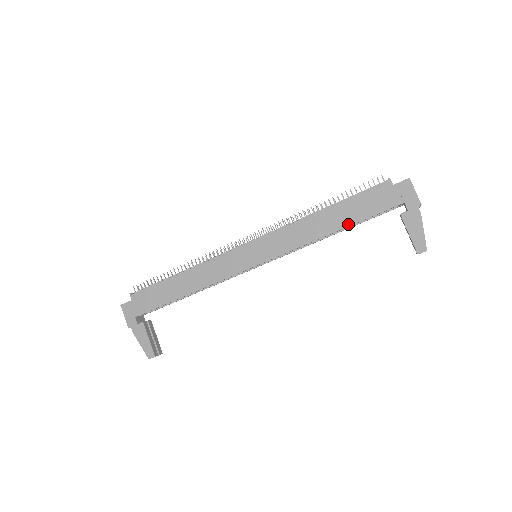
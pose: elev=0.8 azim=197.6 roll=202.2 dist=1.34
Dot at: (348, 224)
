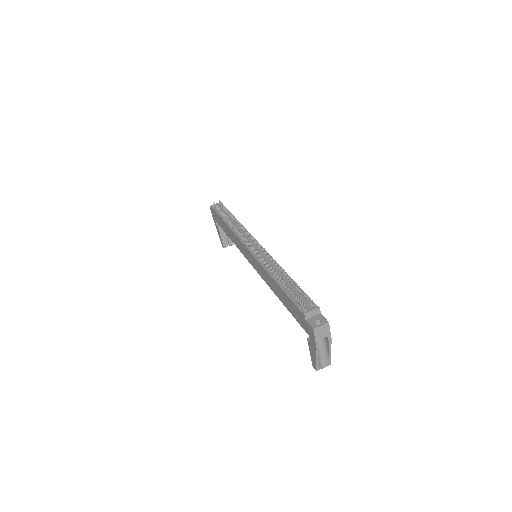
Dot at: (285, 305)
